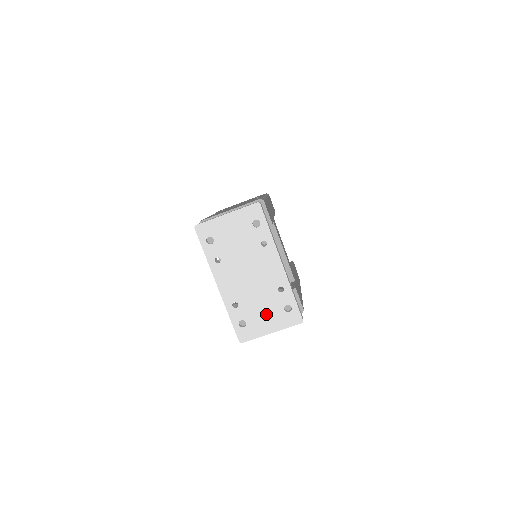
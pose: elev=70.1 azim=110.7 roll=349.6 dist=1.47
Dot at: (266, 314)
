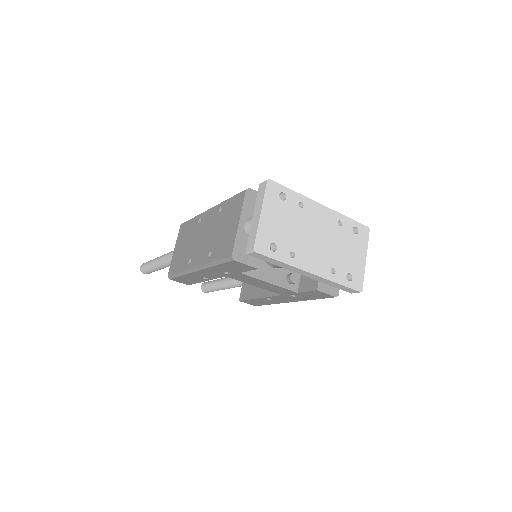
Dot at: (351, 251)
